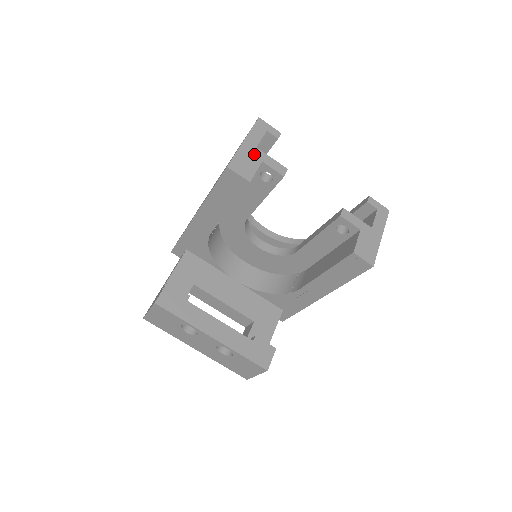
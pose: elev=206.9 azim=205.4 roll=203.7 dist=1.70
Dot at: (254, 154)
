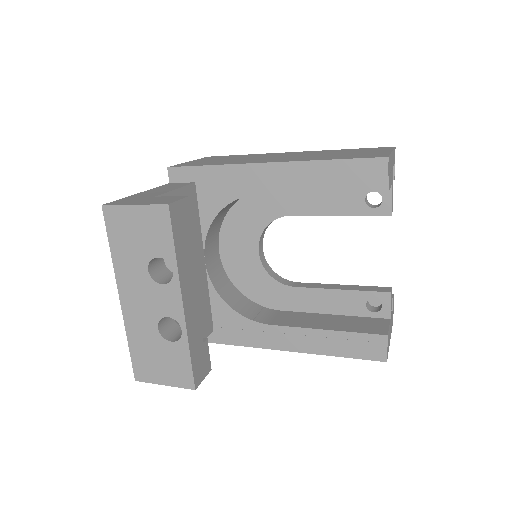
Dot at: (392, 171)
